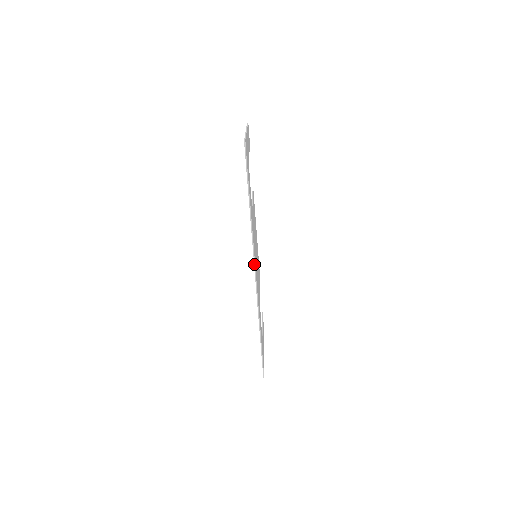
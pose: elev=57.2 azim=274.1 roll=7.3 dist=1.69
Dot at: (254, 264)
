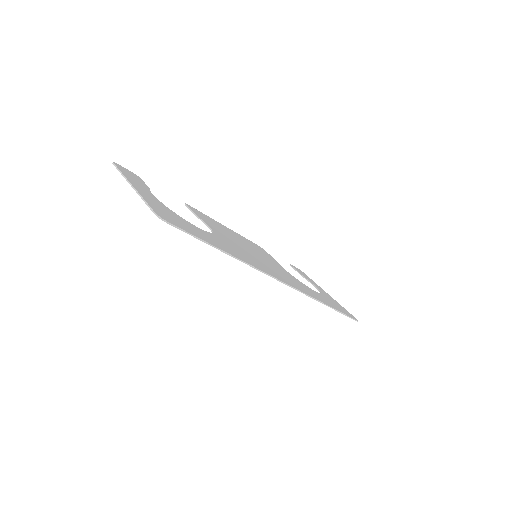
Dot at: occluded
